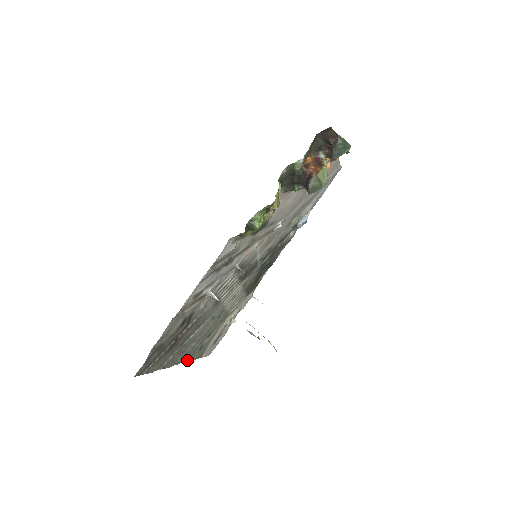
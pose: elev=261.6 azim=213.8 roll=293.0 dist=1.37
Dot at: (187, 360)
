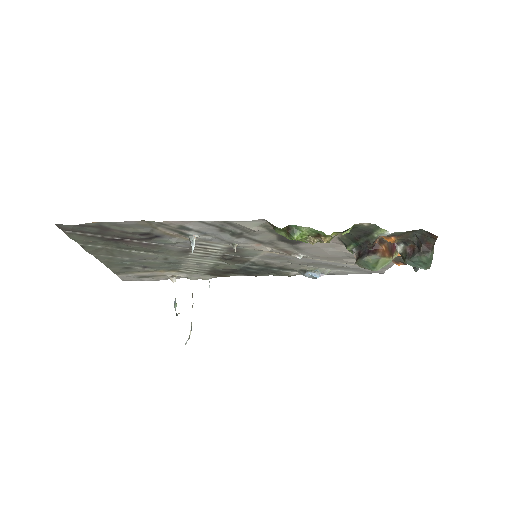
Dot at: (106, 263)
